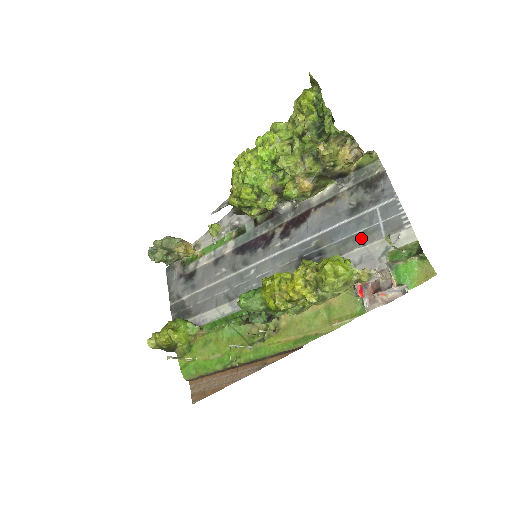
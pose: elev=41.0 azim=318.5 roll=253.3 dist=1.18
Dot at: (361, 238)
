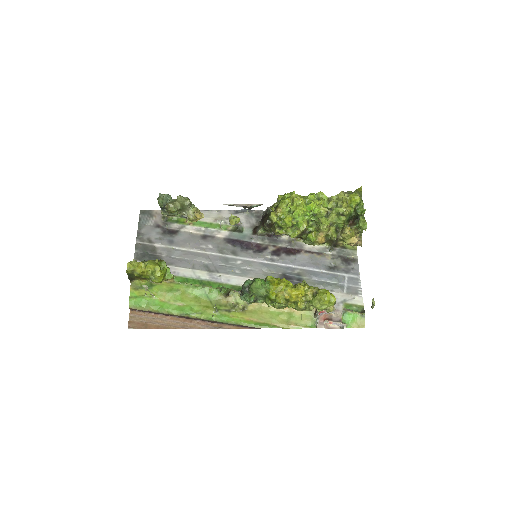
Dot at: (332, 286)
